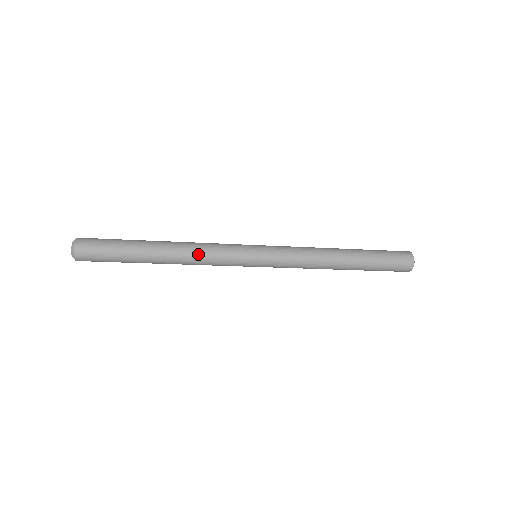
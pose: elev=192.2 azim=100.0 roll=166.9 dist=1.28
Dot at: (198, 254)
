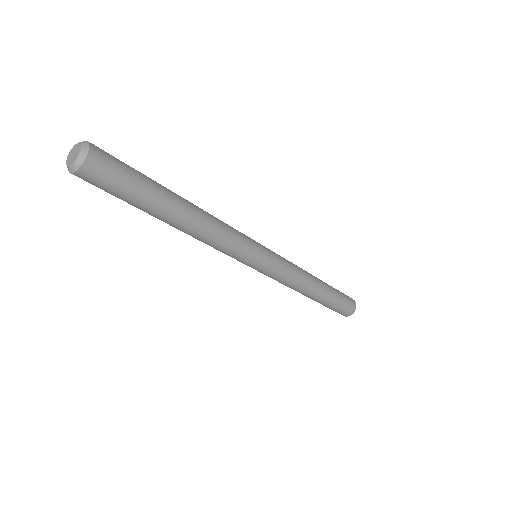
Dot at: (212, 240)
